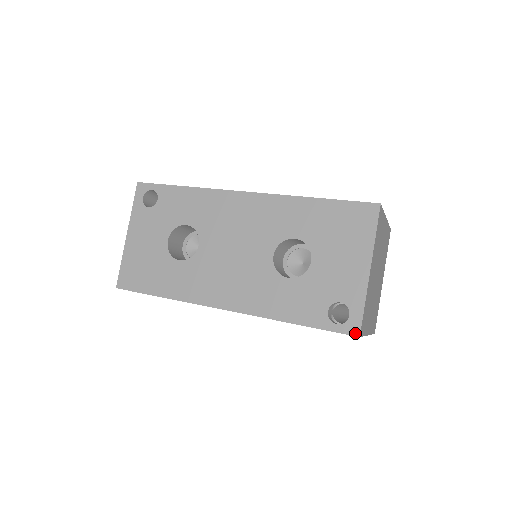
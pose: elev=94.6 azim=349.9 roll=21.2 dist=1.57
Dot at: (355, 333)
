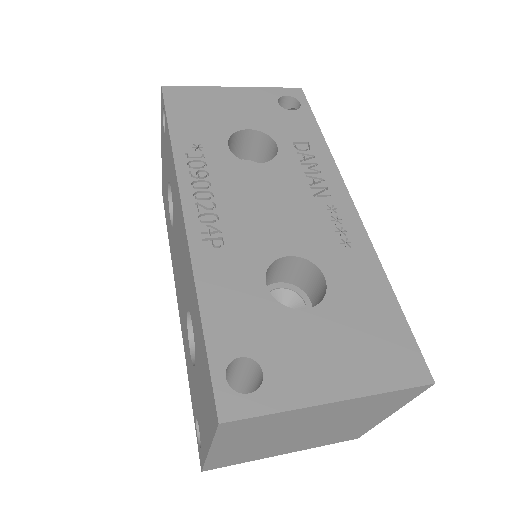
Dot at: (200, 464)
